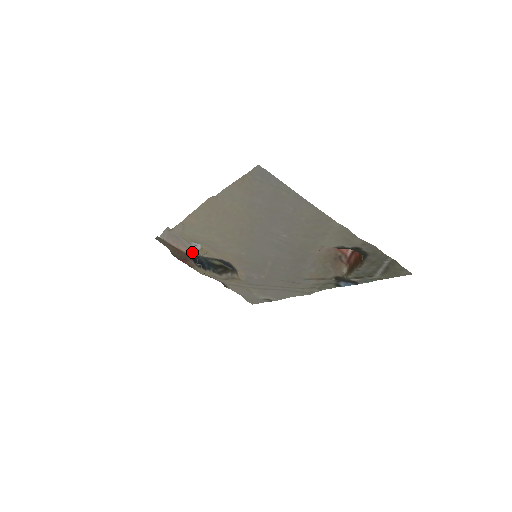
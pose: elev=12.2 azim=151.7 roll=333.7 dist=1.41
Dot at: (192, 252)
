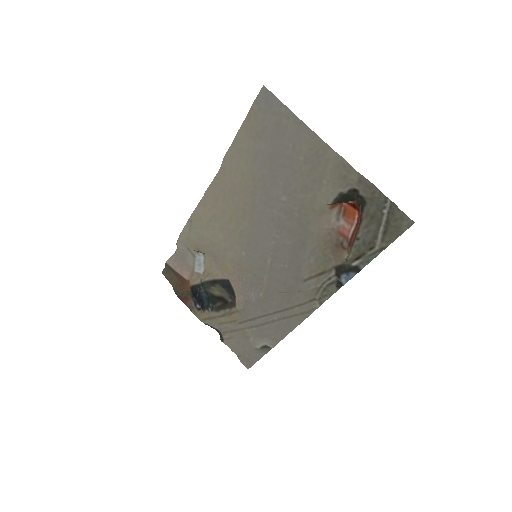
Dot at: (194, 278)
